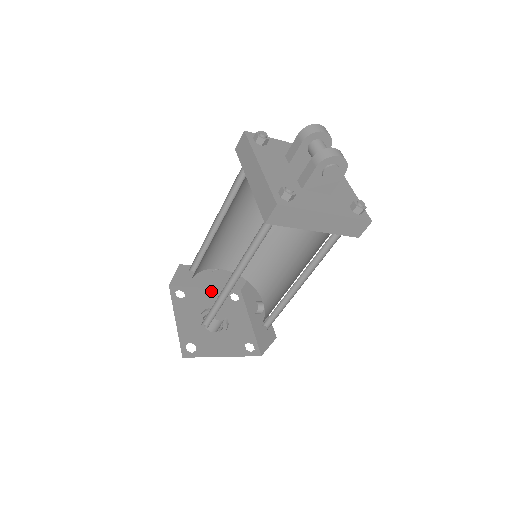
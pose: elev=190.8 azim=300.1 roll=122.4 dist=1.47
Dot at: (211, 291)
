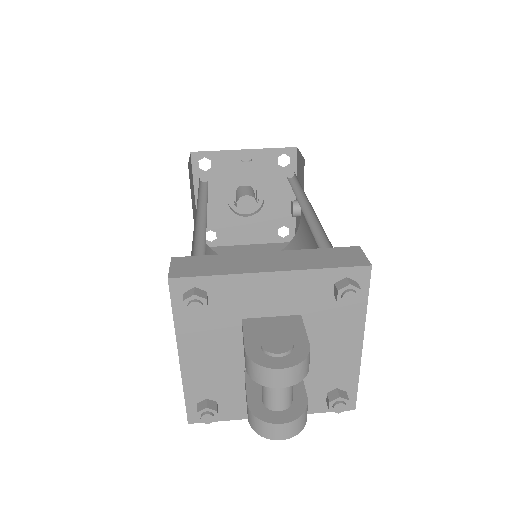
Dot at: (250, 154)
